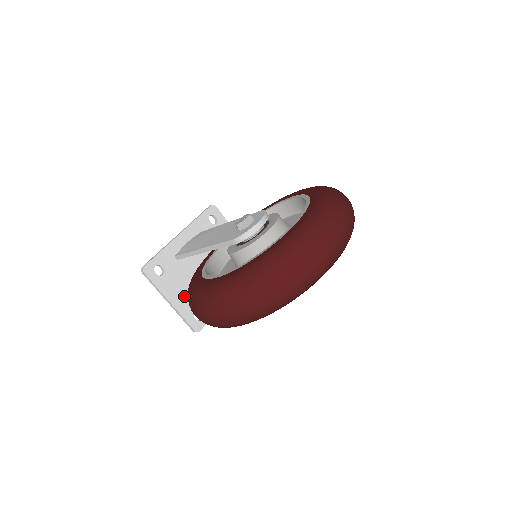
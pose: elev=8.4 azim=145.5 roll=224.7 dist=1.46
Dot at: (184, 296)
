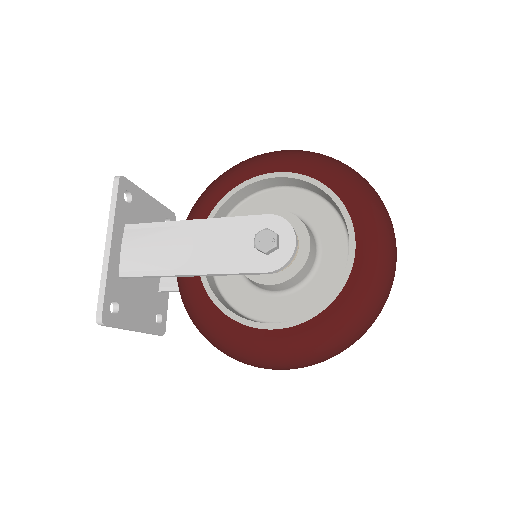
Dot at: (143, 311)
